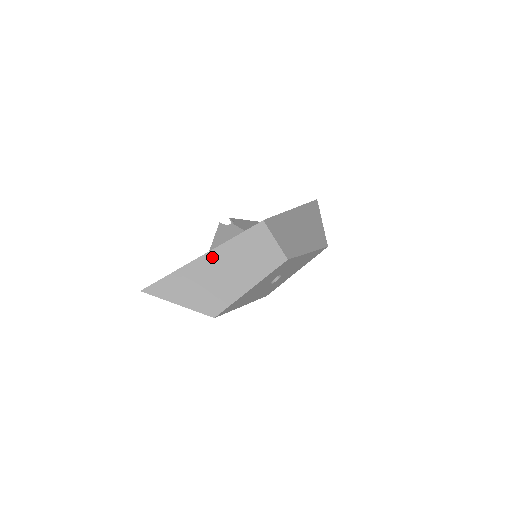
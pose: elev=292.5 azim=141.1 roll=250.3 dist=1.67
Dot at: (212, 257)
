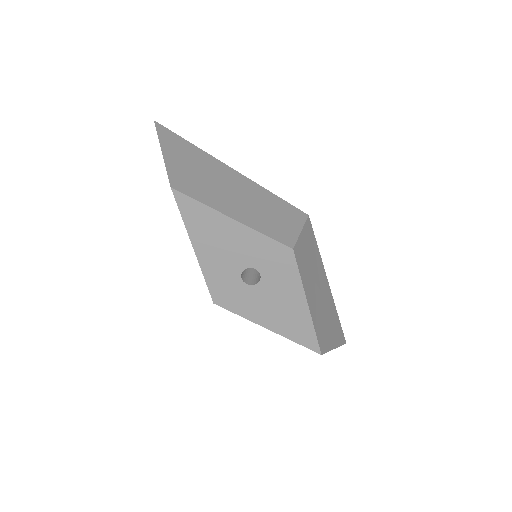
Dot at: (235, 175)
